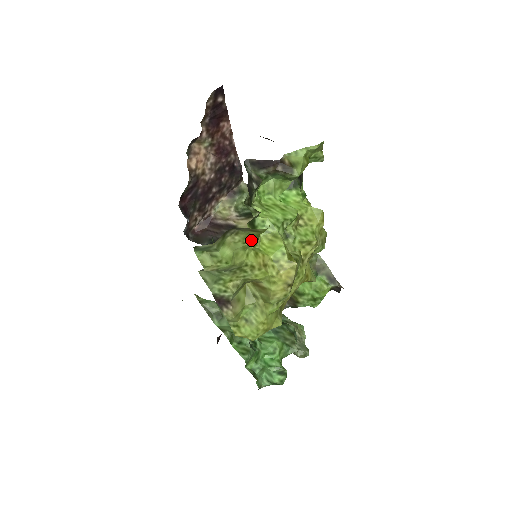
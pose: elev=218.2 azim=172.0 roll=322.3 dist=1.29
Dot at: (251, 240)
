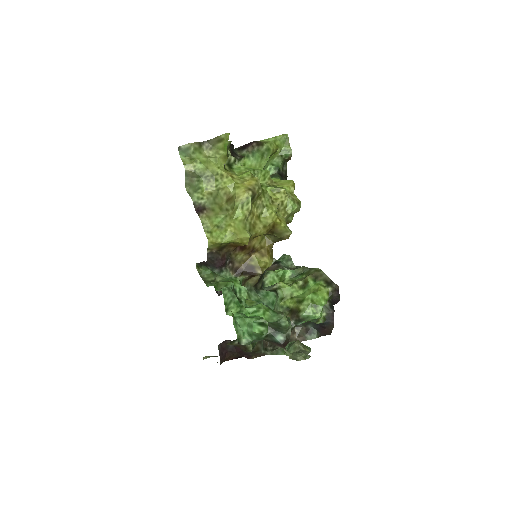
Dot at: (221, 154)
